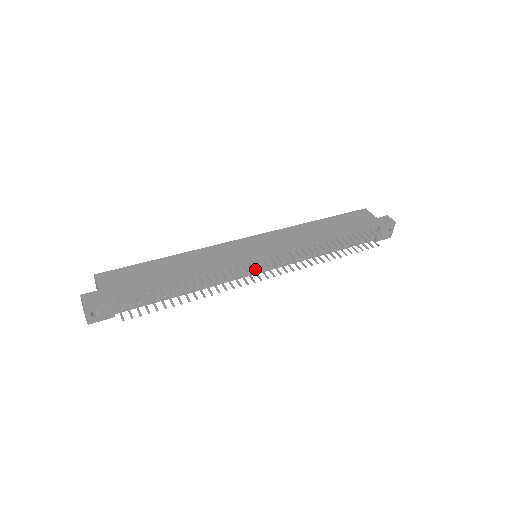
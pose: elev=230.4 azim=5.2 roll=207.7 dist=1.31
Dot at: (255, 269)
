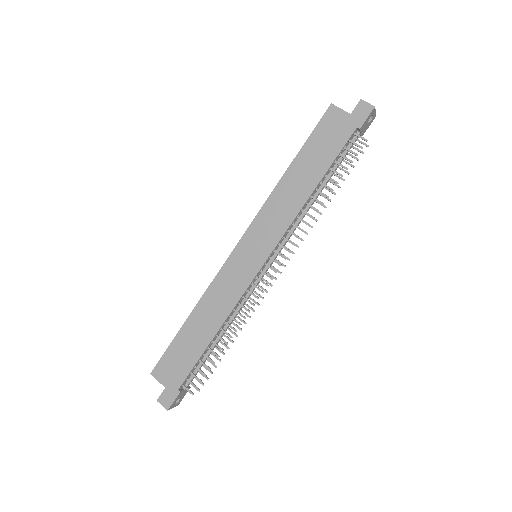
Dot at: (265, 284)
